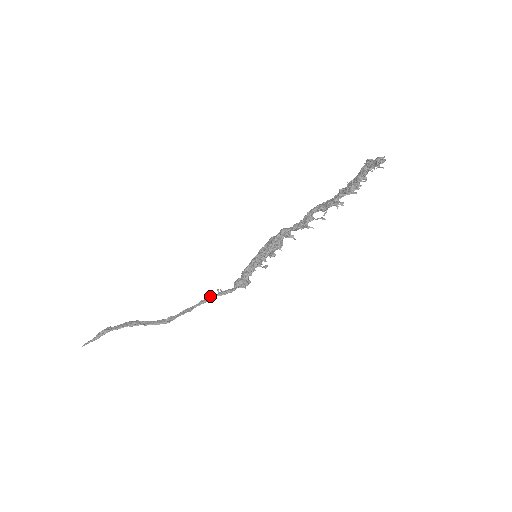
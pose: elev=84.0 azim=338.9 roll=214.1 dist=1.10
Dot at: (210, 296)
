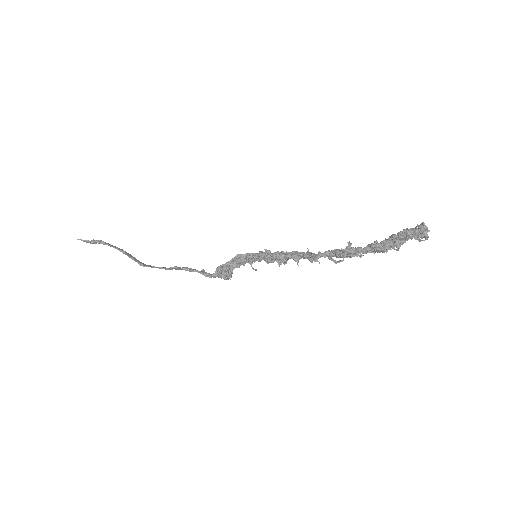
Dot at: occluded
